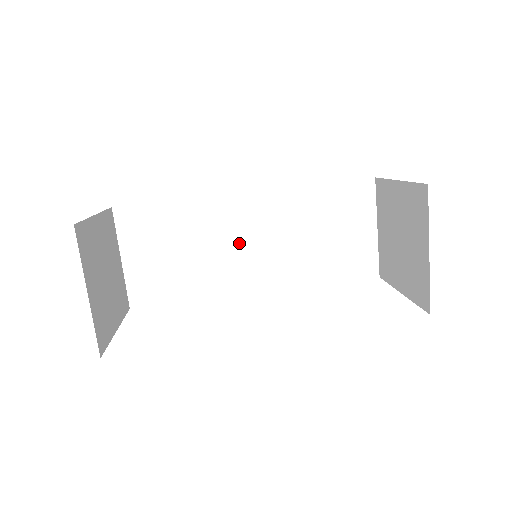
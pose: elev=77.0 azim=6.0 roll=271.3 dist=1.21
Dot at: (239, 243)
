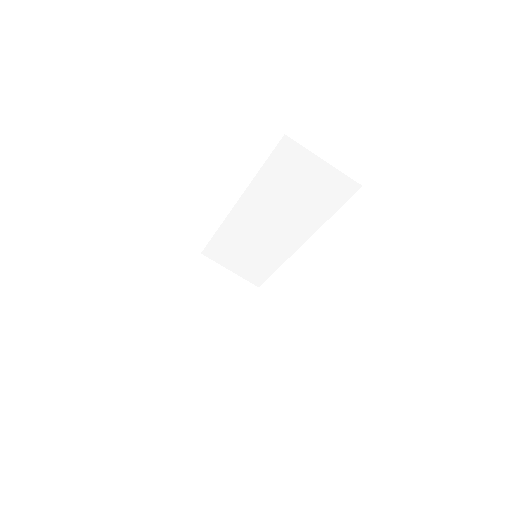
Dot at: (264, 229)
